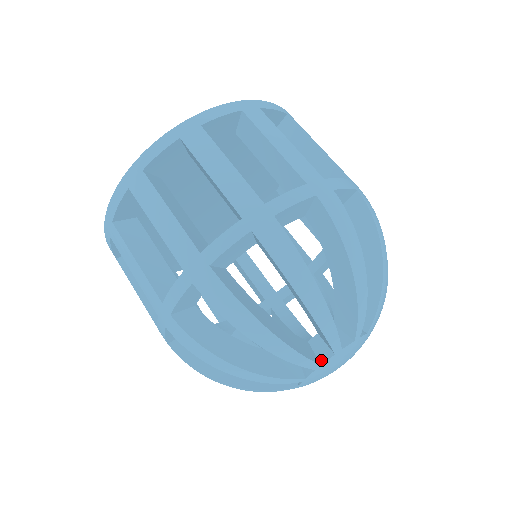
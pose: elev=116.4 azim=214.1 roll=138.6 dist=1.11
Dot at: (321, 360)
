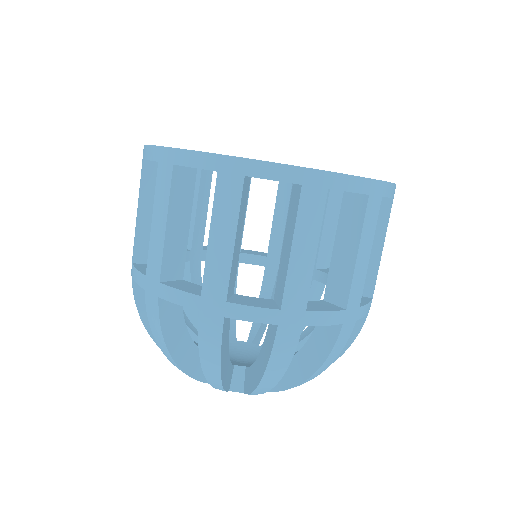
Dot at: occluded
